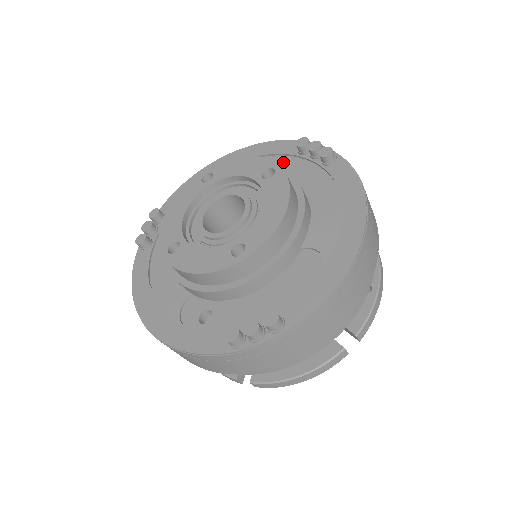
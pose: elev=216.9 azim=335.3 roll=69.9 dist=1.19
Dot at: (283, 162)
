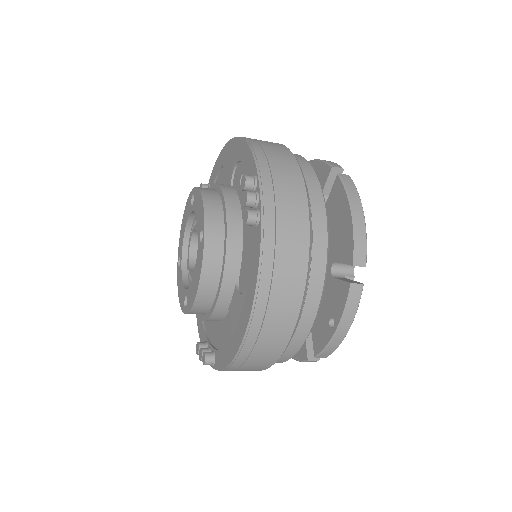
Dot at: occluded
